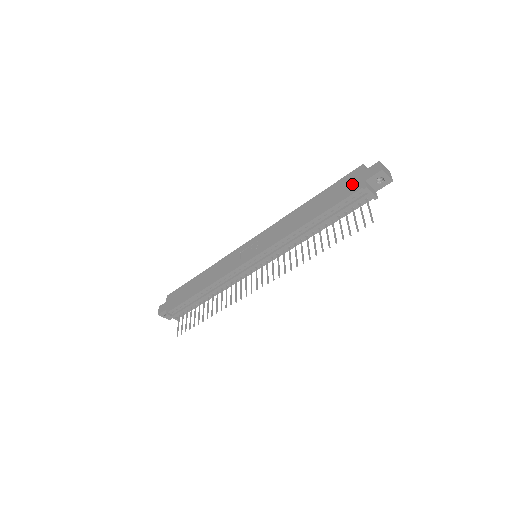
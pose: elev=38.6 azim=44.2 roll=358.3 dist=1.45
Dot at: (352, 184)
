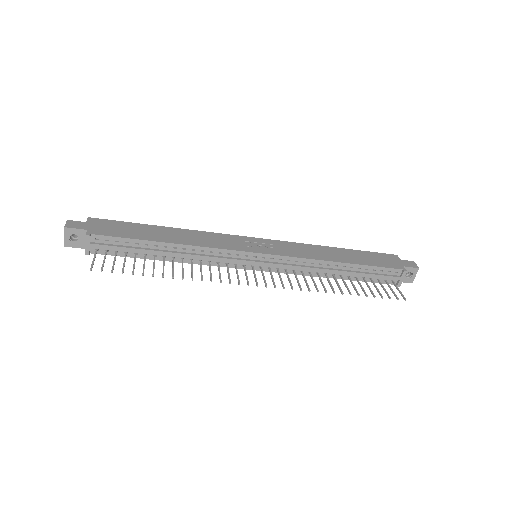
Dot at: (390, 261)
